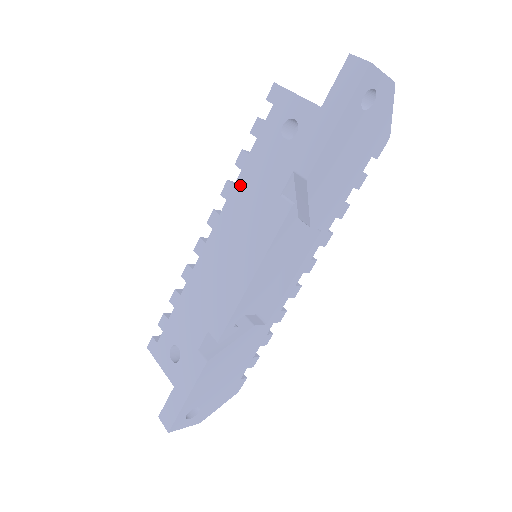
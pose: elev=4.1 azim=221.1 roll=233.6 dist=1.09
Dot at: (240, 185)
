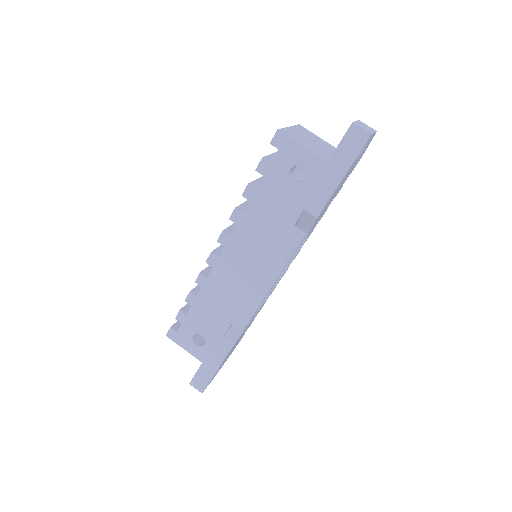
Dot at: (250, 214)
